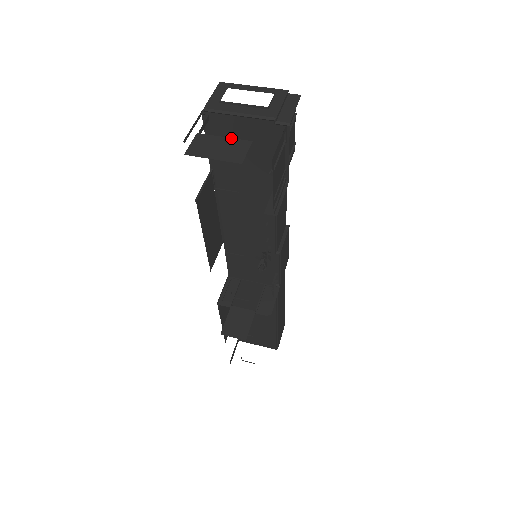
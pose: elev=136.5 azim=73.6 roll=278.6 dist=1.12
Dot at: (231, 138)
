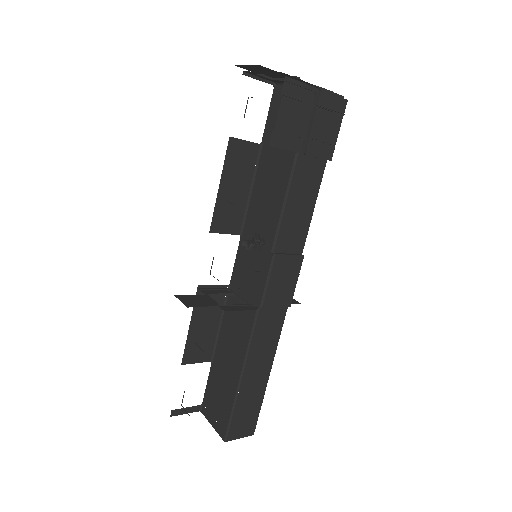
Dot at: occluded
